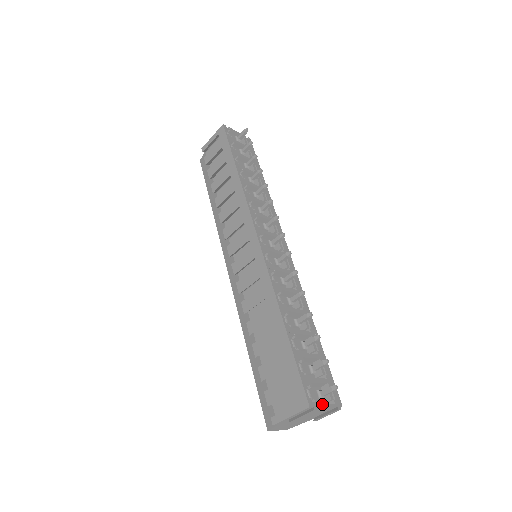
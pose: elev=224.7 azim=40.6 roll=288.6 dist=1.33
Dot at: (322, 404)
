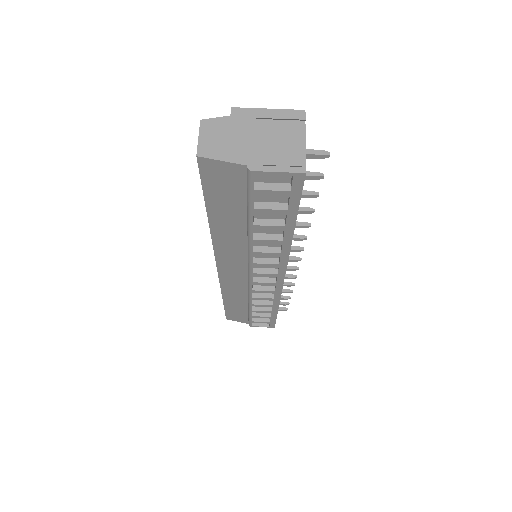
Dot at: (305, 136)
